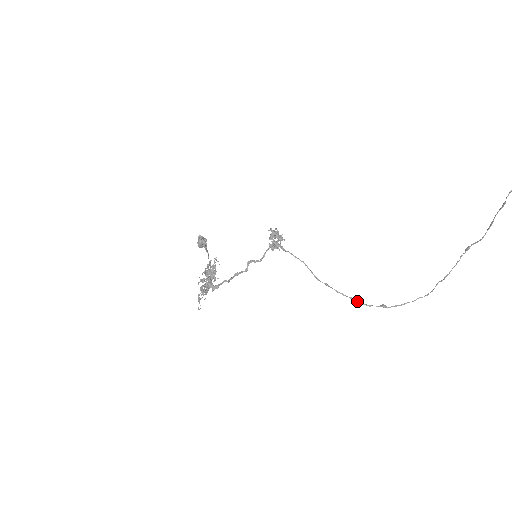
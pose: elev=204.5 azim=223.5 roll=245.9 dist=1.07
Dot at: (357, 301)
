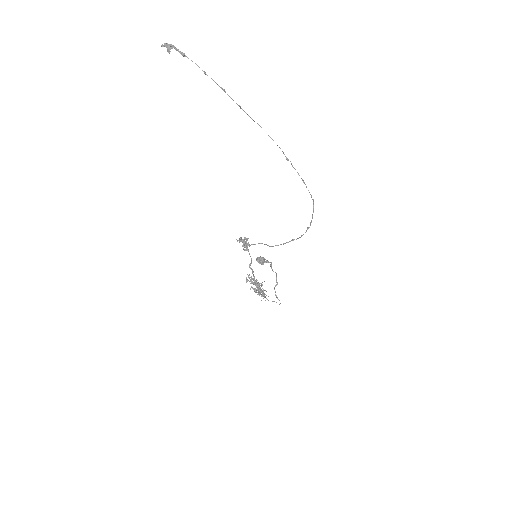
Dot at: (296, 239)
